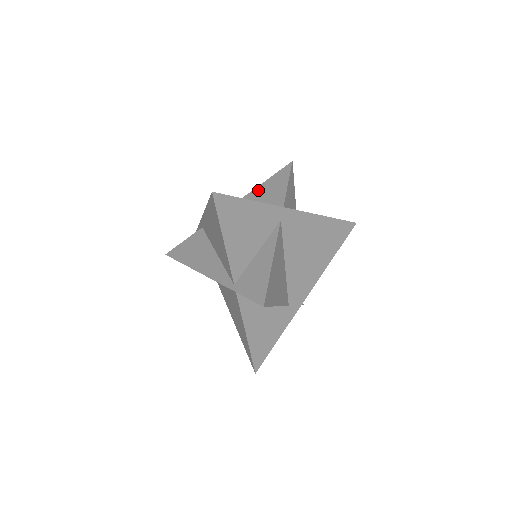
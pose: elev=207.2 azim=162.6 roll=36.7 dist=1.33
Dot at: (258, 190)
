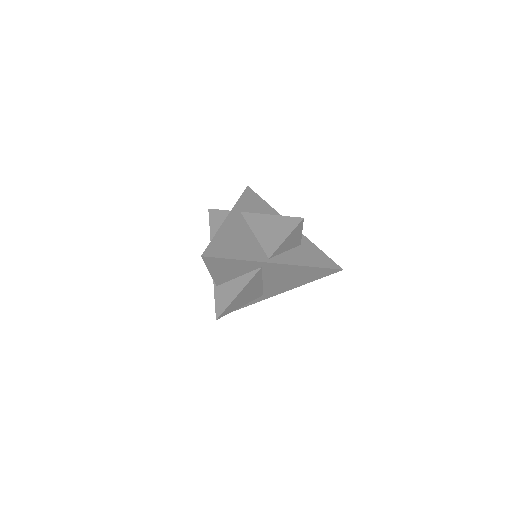
Dot at: (273, 220)
